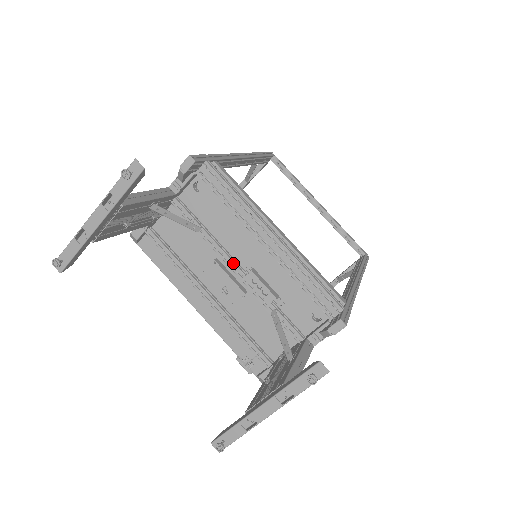
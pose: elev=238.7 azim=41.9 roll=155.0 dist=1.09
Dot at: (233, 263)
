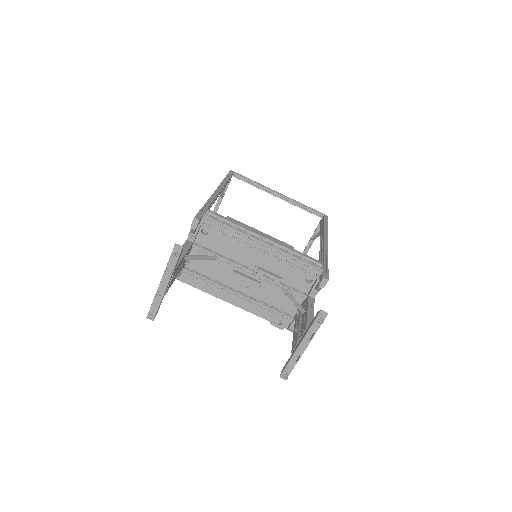
Dot at: (246, 269)
